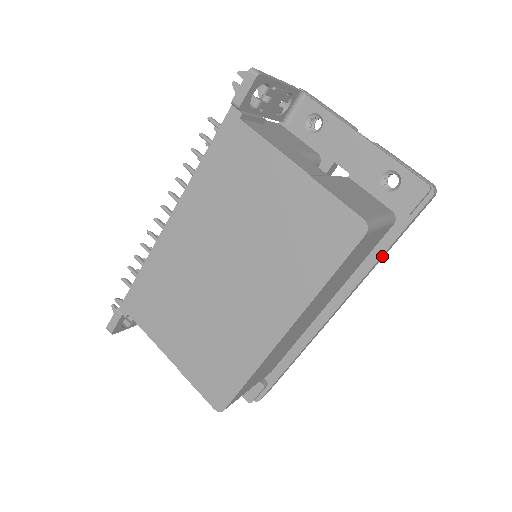
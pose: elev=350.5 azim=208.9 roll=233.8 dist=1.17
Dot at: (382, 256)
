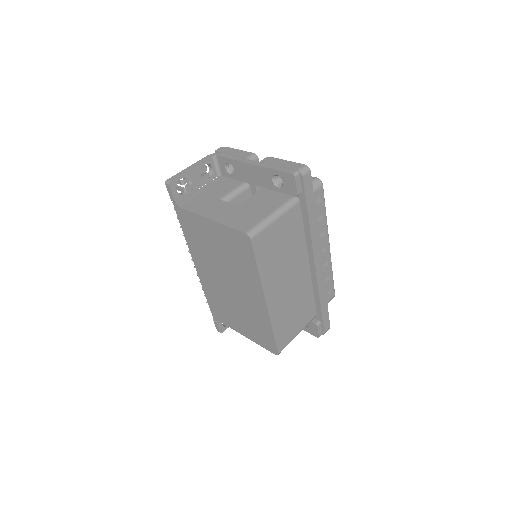
Dot at: (311, 222)
